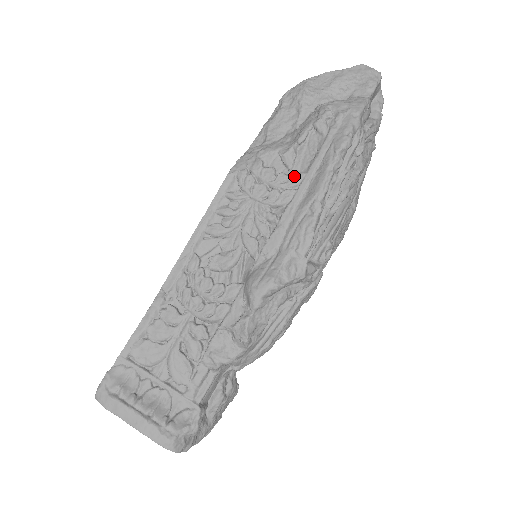
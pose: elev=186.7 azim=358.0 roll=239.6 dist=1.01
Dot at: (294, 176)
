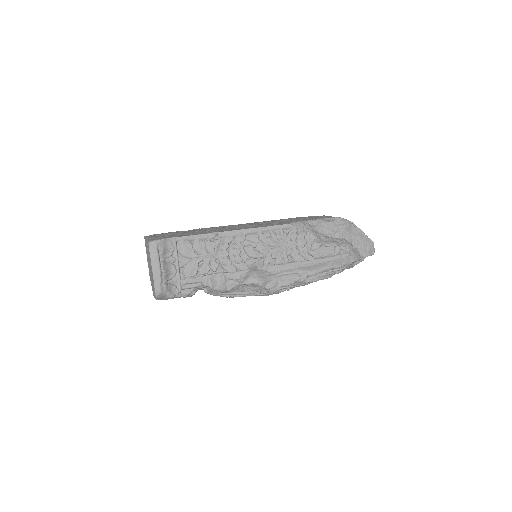
Dot at: (310, 255)
